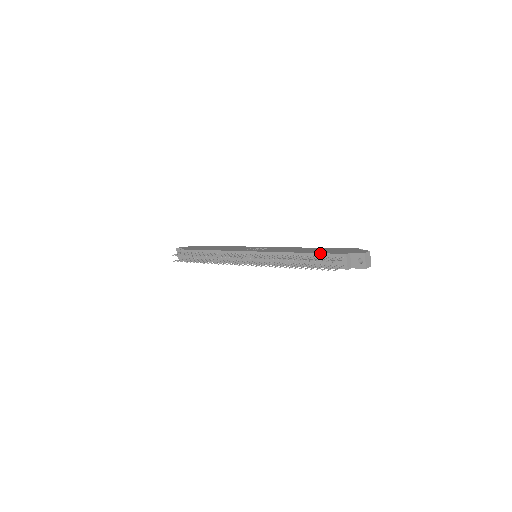
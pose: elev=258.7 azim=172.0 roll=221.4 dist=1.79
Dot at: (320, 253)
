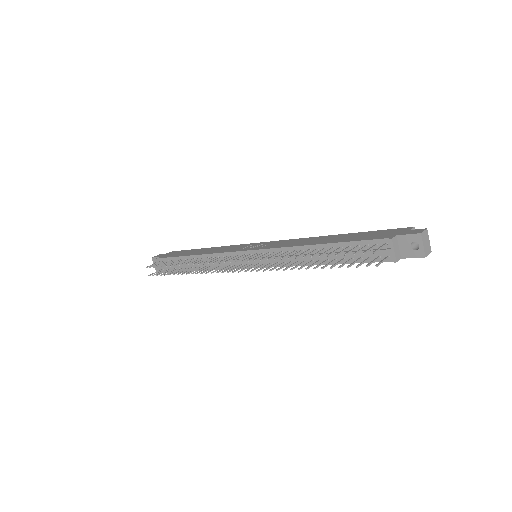
Dot at: (349, 241)
